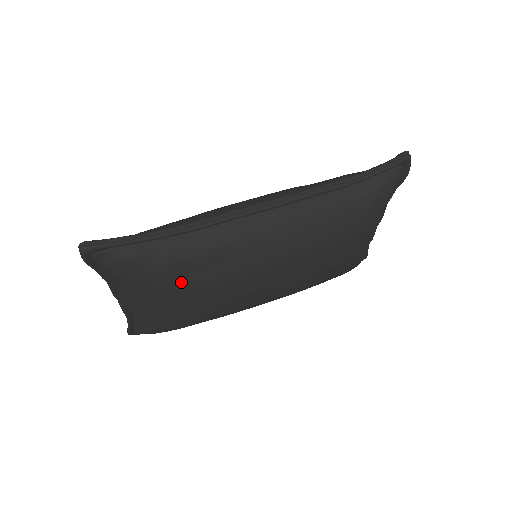
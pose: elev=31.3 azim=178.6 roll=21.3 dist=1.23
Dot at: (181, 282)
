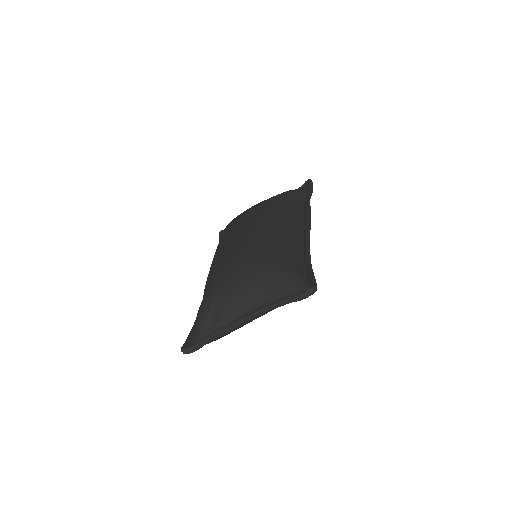
Dot at: occluded
